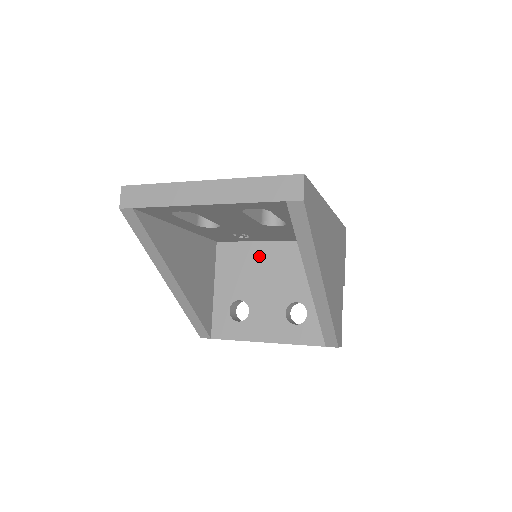
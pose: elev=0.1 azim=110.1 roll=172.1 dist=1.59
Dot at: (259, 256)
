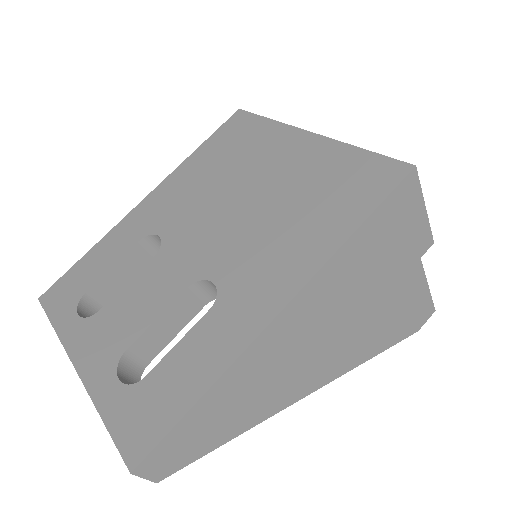
Dot at: occluded
